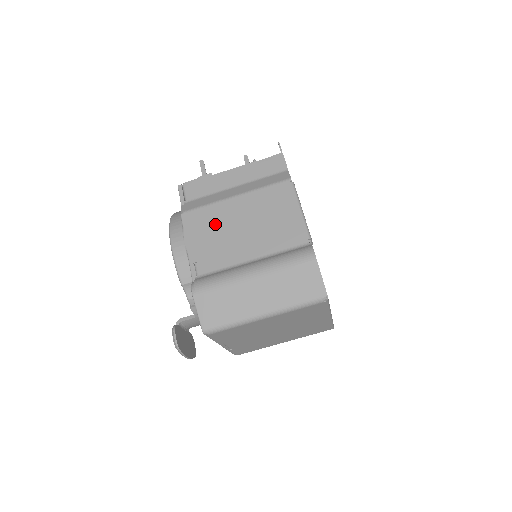
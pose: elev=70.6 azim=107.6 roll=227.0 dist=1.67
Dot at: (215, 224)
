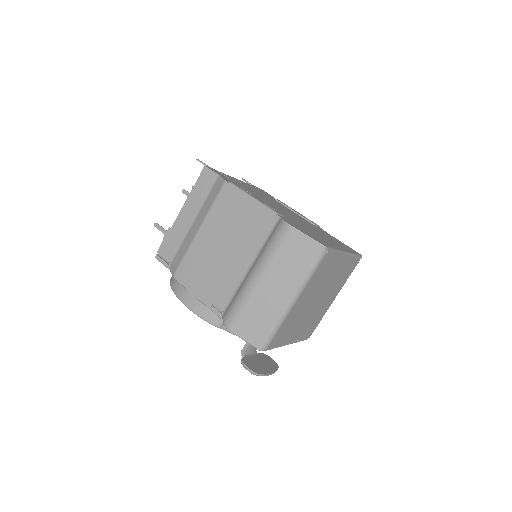
Dot at: (202, 264)
